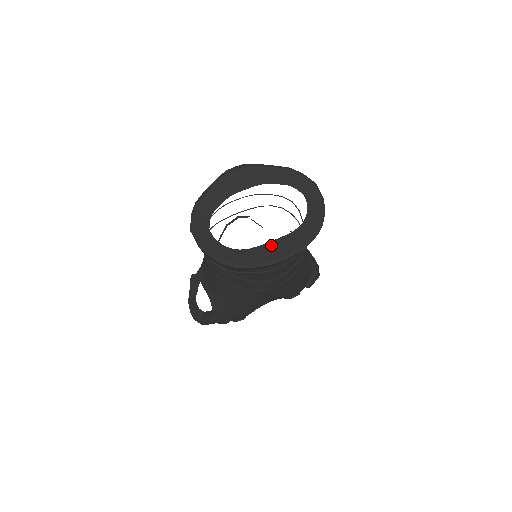
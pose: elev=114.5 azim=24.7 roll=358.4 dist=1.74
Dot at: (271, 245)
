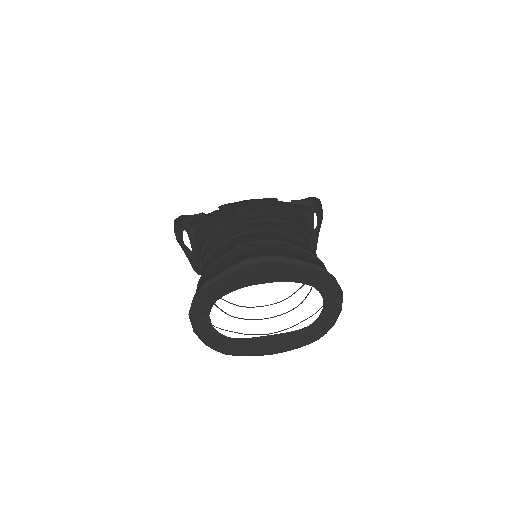
Dot at: (267, 339)
